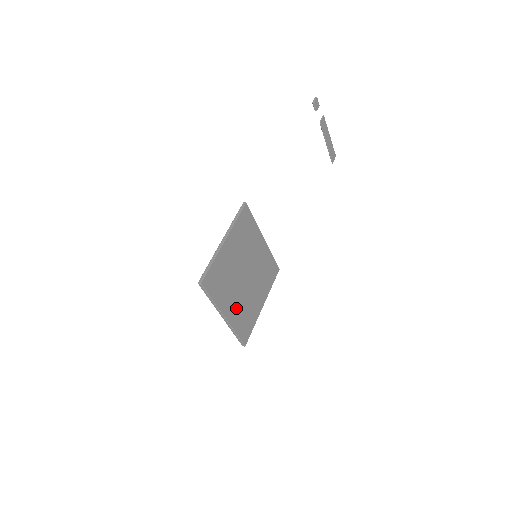
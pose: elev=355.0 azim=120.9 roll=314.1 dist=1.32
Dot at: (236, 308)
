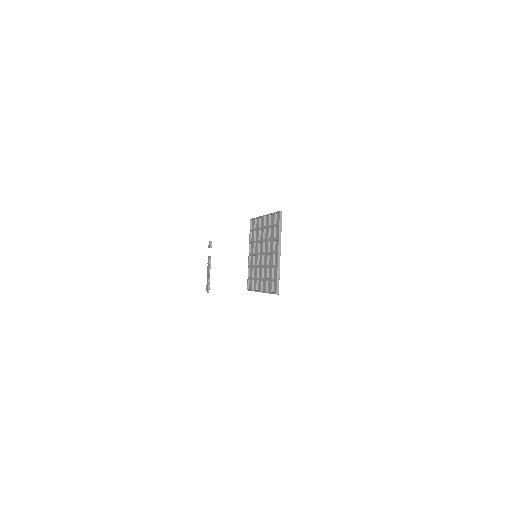
Dot at: (274, 261)
